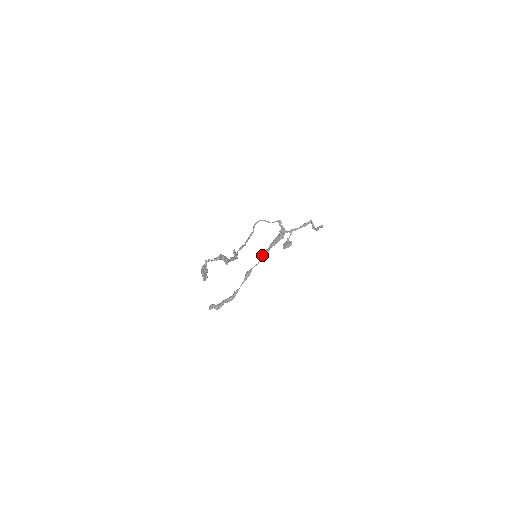
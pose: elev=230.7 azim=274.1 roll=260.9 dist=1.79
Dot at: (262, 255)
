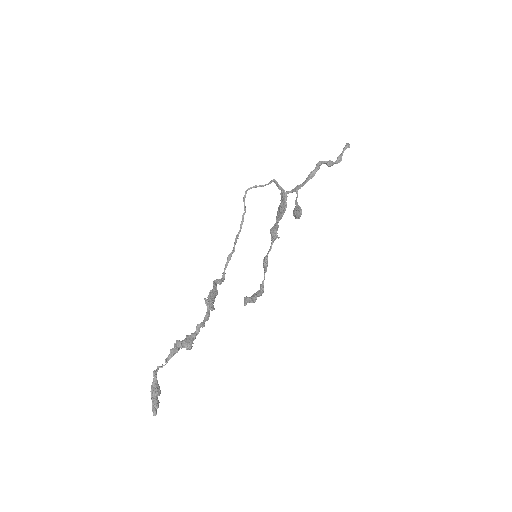
Dot at: (271, 235)
